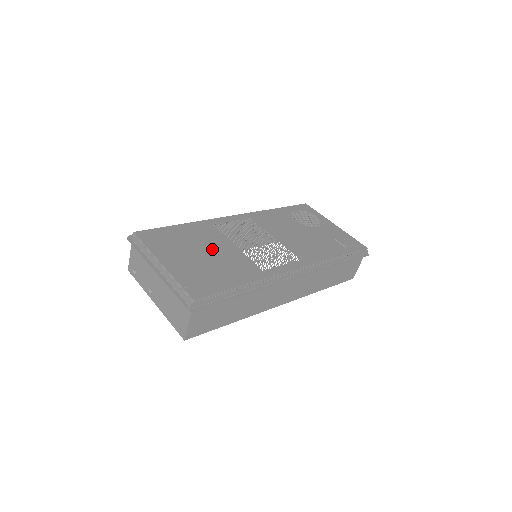
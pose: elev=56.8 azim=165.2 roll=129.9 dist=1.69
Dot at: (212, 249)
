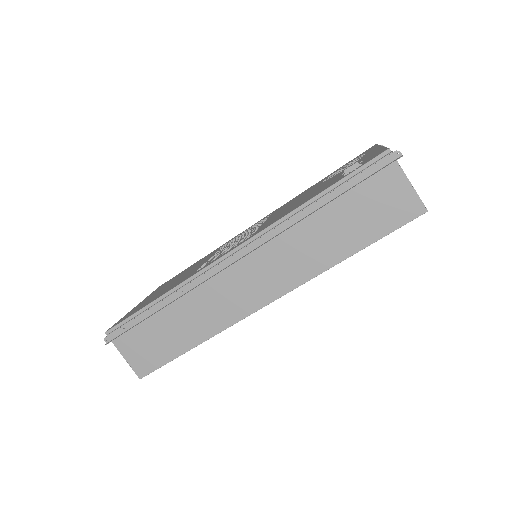
Dot at: (187, 272)
